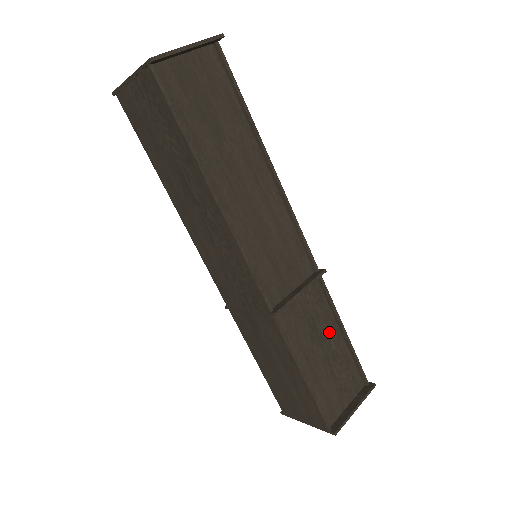
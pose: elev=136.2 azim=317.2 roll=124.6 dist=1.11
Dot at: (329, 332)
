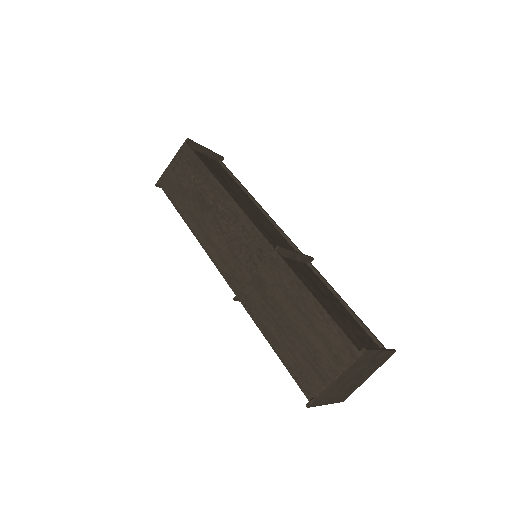
Dot at: (331, 297)
